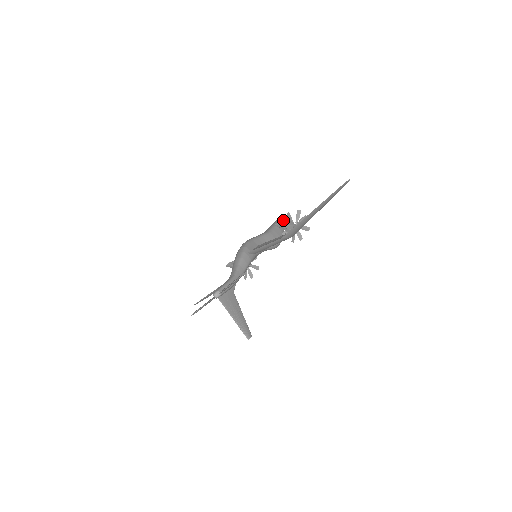
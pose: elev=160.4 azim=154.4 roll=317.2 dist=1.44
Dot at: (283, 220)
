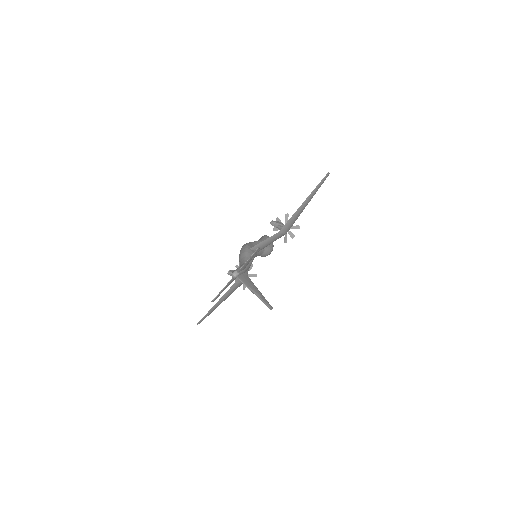
Dot at: occluded
